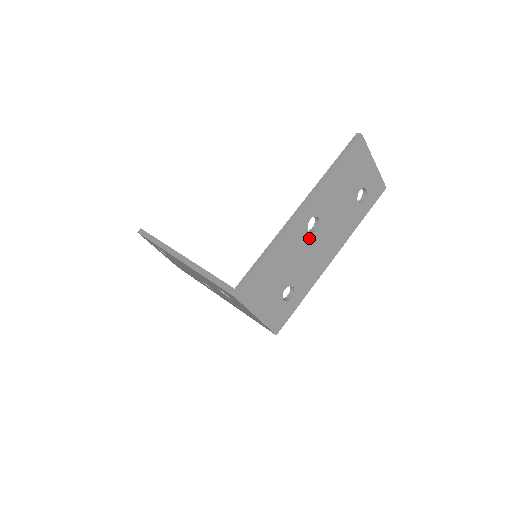
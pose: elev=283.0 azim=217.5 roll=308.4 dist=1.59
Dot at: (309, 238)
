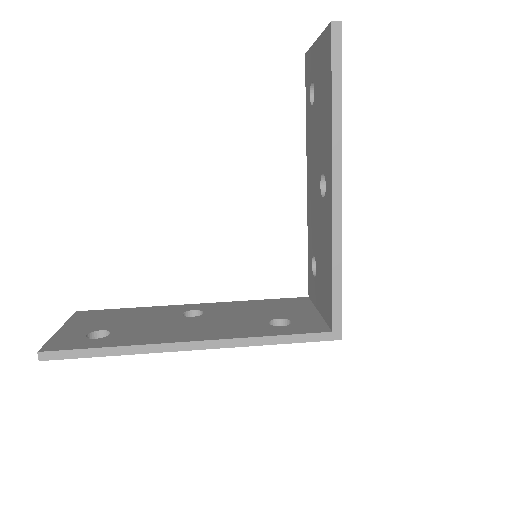
Dot at: occluded
